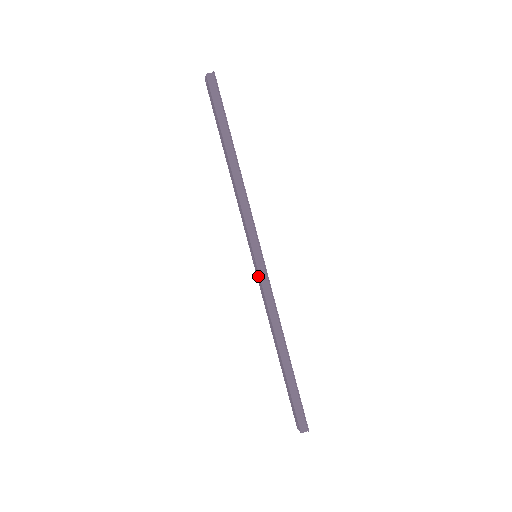
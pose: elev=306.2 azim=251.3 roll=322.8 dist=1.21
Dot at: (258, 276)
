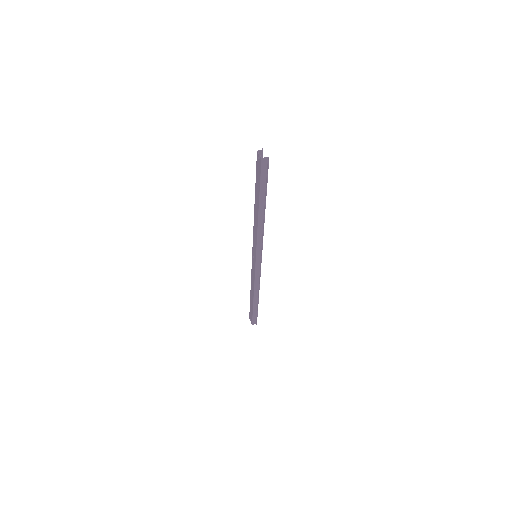
Dot at: (254, 266)
